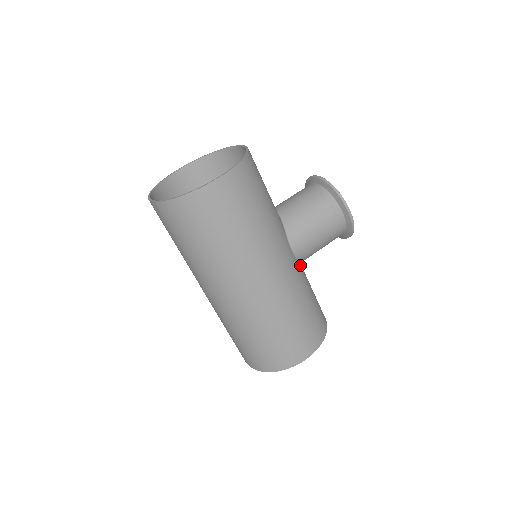
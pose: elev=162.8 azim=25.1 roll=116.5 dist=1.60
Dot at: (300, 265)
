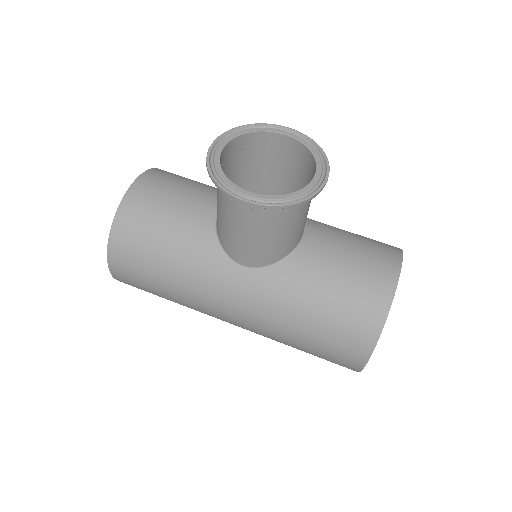
Dot at: (277, 267)
